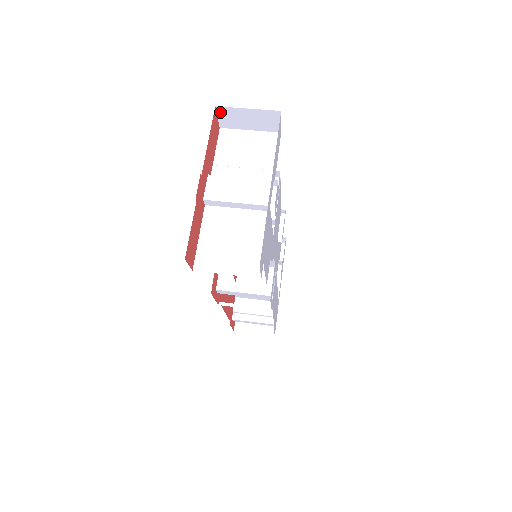
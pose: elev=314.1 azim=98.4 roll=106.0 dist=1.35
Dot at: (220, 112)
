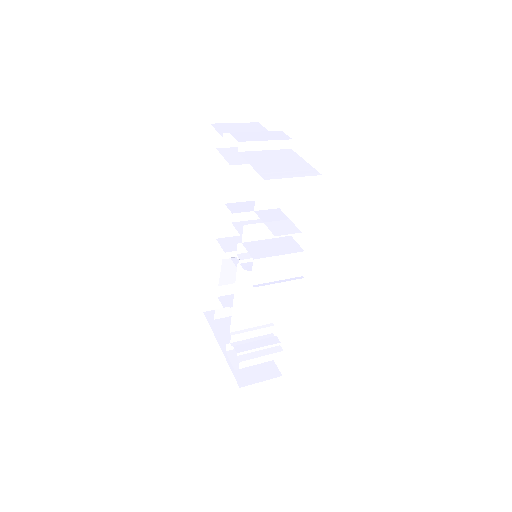
Dot at: (213, 103)
